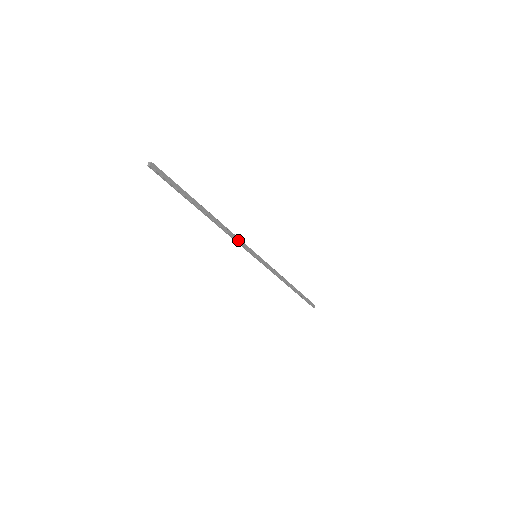
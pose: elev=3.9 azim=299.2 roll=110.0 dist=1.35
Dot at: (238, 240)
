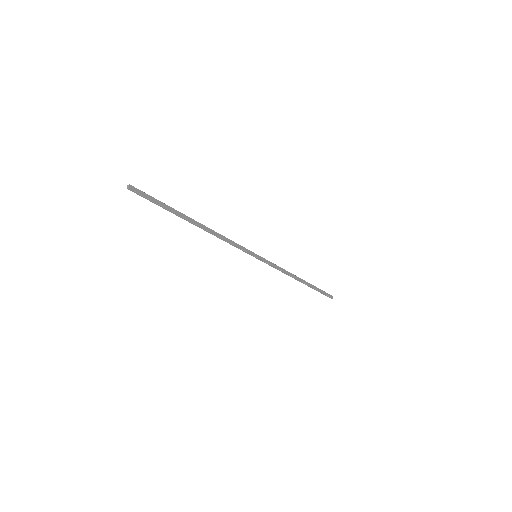
Dot at: (233, 243)
